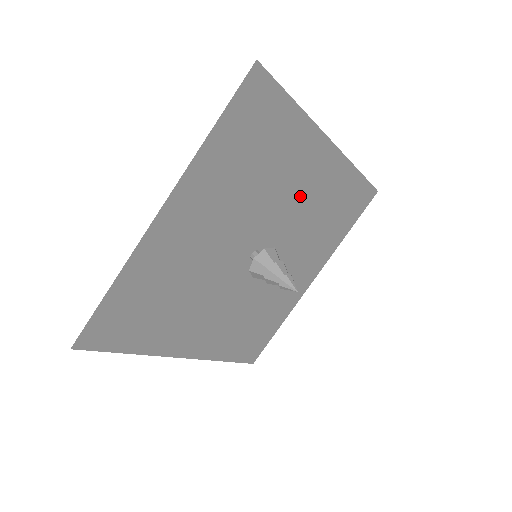
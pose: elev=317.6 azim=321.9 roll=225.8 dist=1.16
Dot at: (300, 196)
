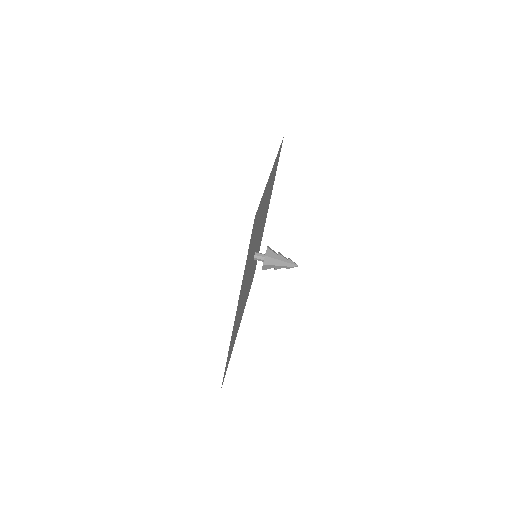
Dot at: (264, 207)
